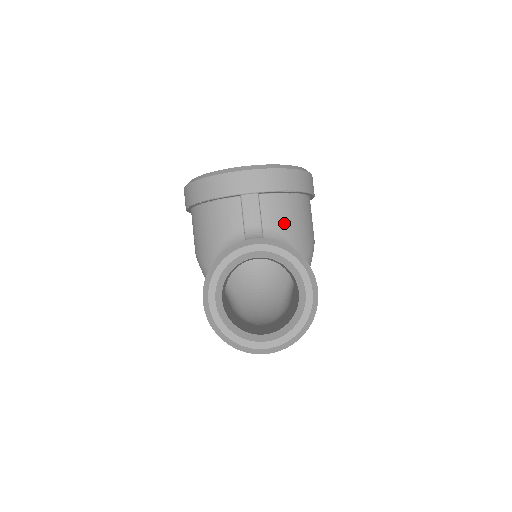
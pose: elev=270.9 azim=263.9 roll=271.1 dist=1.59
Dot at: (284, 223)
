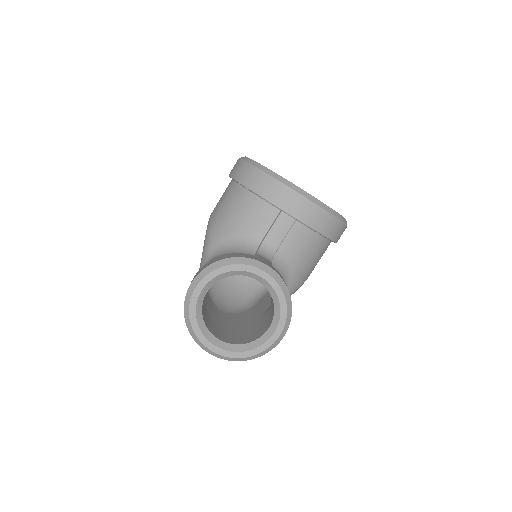
Dot at: (297, 255)
